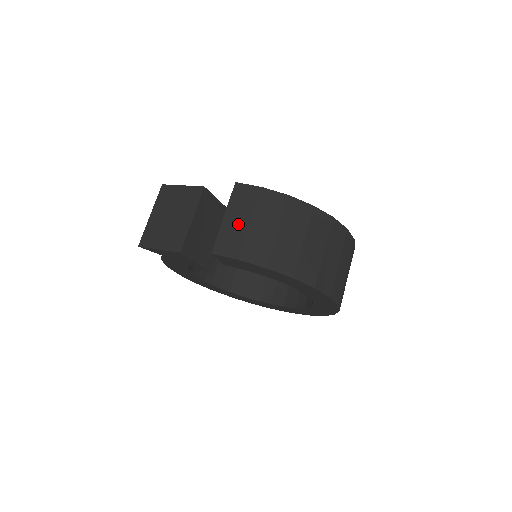
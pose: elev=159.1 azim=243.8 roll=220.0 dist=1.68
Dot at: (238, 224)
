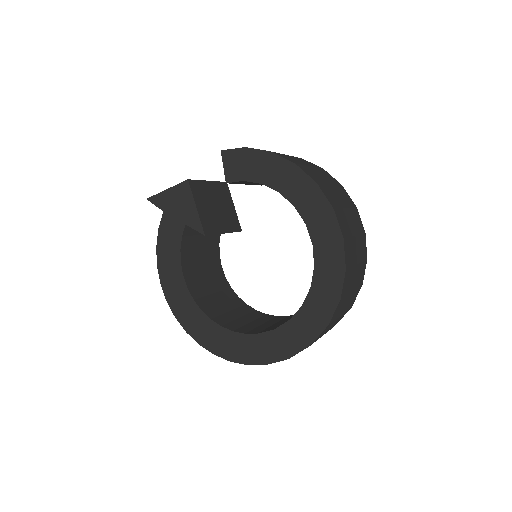
Dot at: occluded
